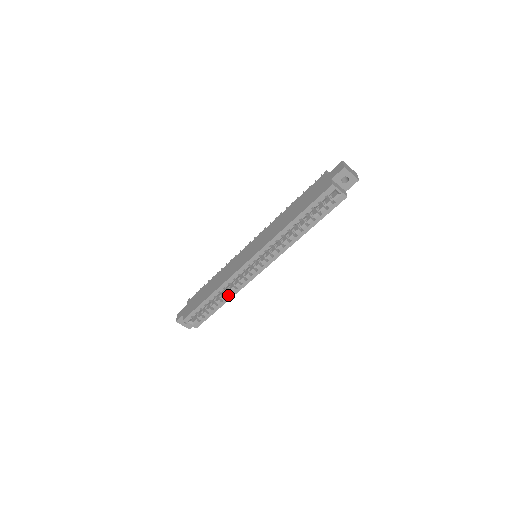
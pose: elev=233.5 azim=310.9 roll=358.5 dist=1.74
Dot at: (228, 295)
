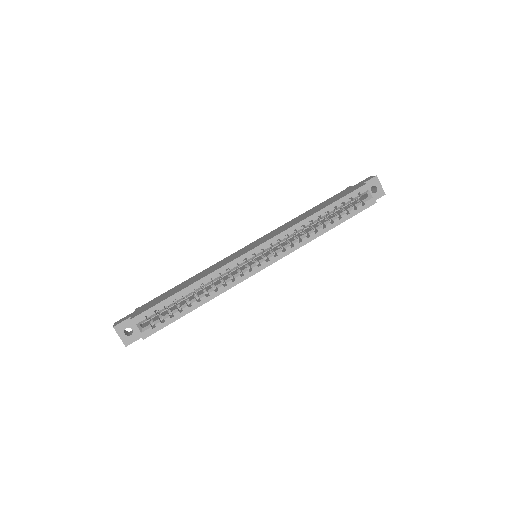
Dot at: (210, 293)
